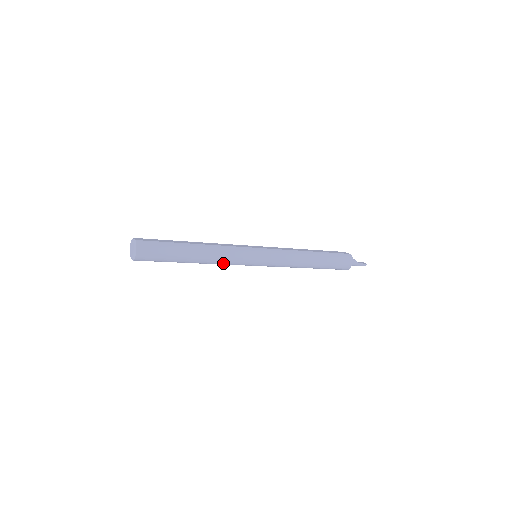
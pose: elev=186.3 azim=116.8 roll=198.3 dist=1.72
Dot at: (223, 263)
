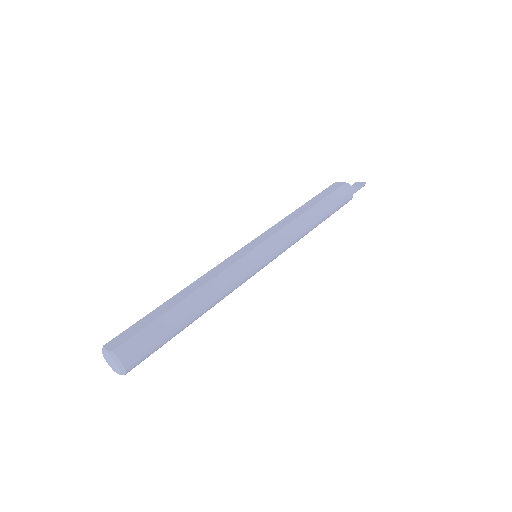
Dot at: (228, 294)
